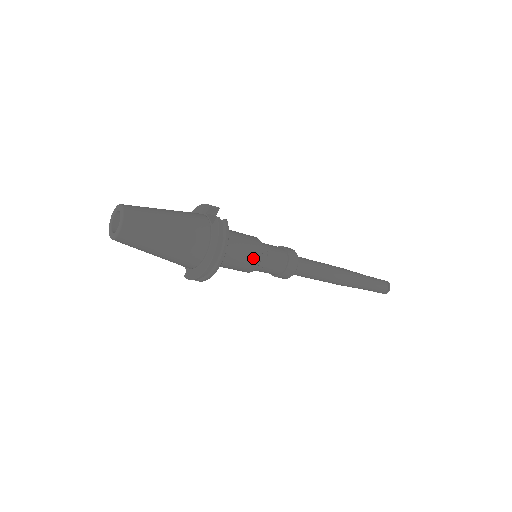
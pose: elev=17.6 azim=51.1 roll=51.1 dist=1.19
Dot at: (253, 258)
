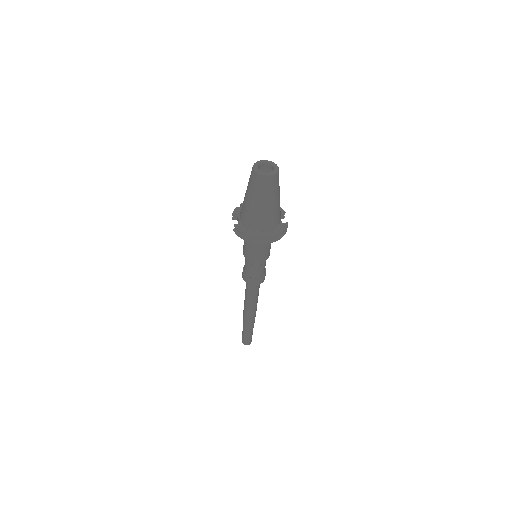
Dot at: (263, 257)
